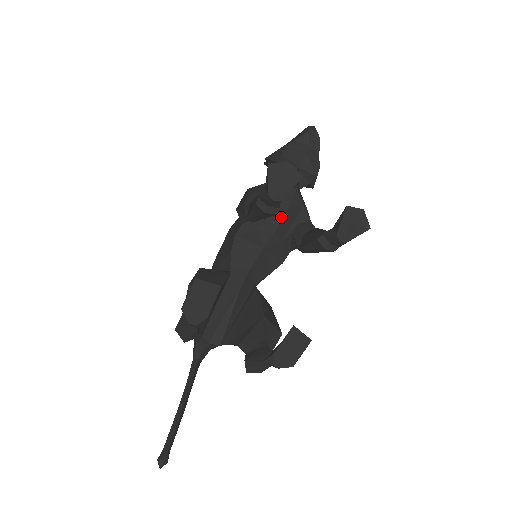
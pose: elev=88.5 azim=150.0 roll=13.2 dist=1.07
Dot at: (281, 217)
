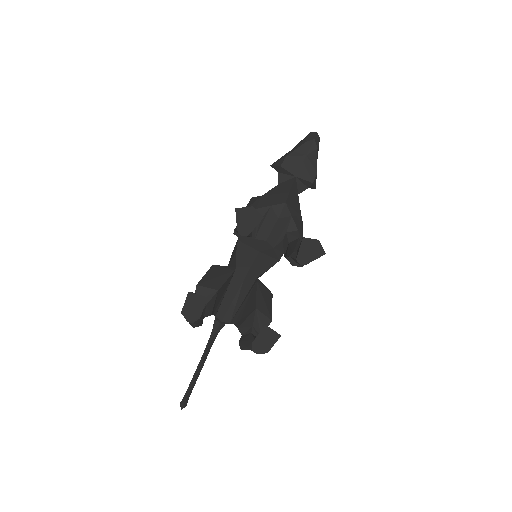
Dot at: (271, 228)
